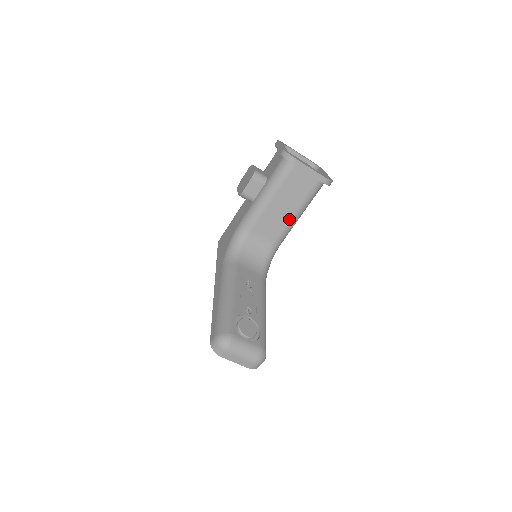
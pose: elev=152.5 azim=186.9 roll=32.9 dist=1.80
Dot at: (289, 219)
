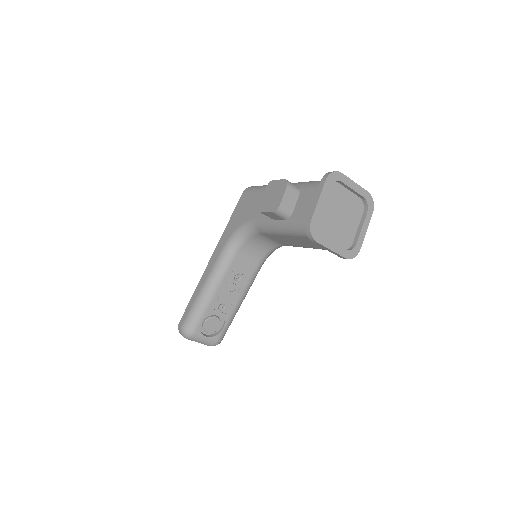
Dot at: (301, 246)
